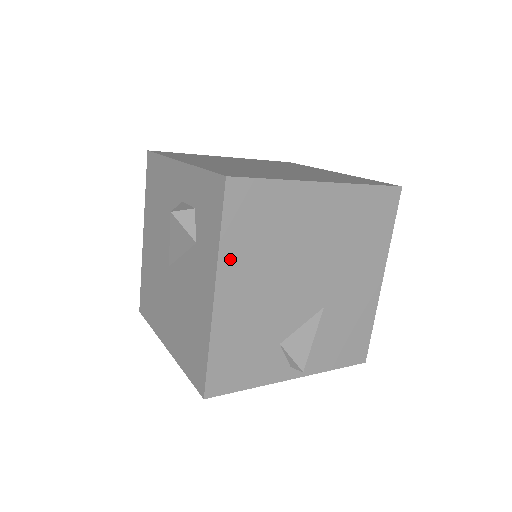
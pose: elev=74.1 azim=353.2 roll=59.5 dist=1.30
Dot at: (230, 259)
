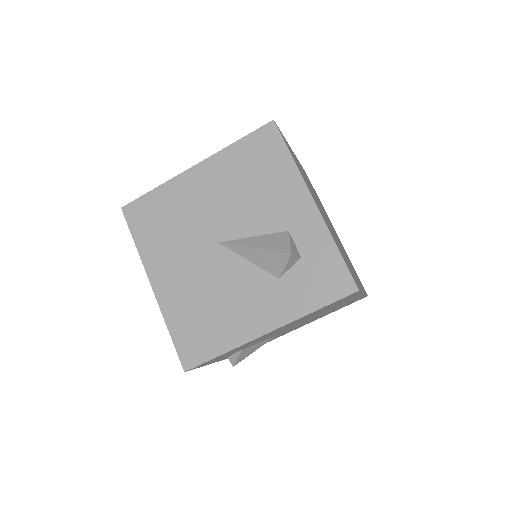
Dot at: occluded
